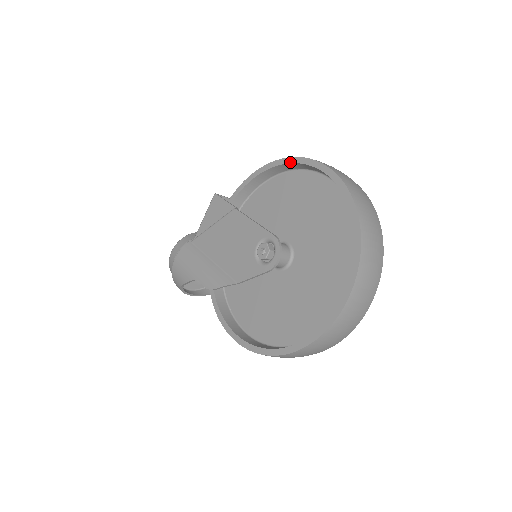
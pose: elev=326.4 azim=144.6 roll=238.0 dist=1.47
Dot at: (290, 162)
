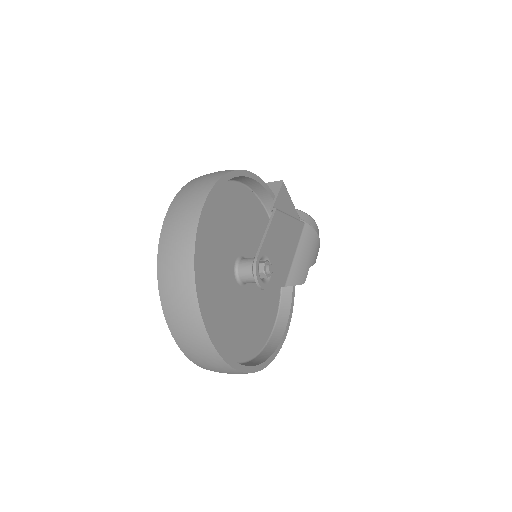
Dot at: occluded
